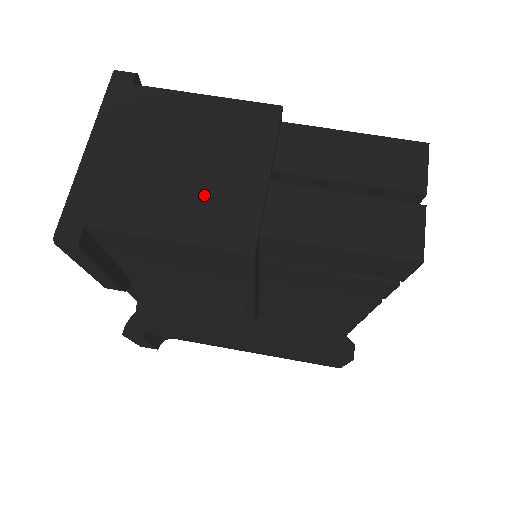
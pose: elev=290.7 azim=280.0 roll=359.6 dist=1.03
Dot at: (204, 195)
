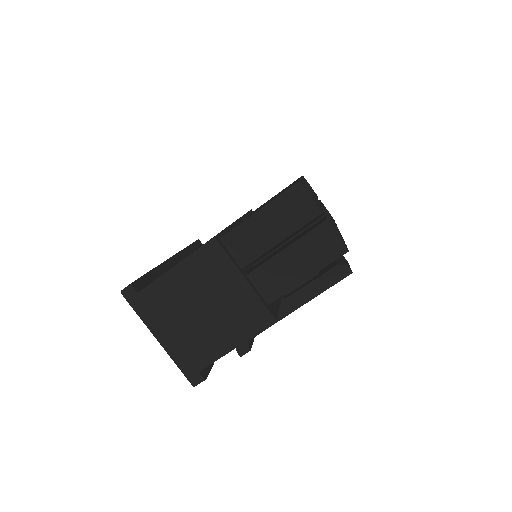
Dot at: (229, 315)
